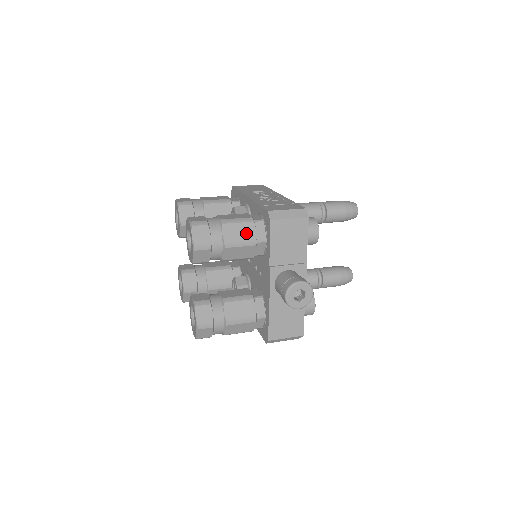
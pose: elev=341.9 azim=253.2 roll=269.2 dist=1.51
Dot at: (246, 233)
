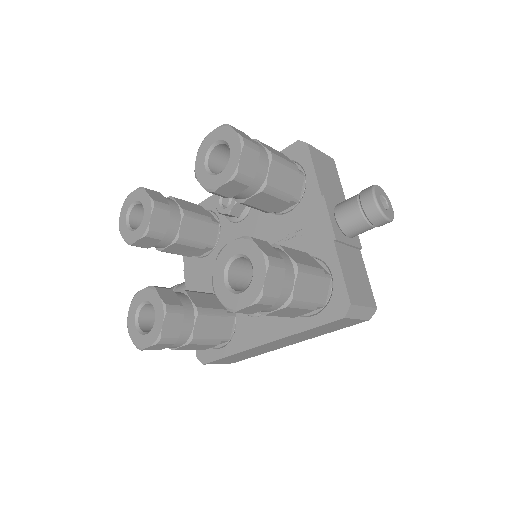
Dot at: (284, 157)
